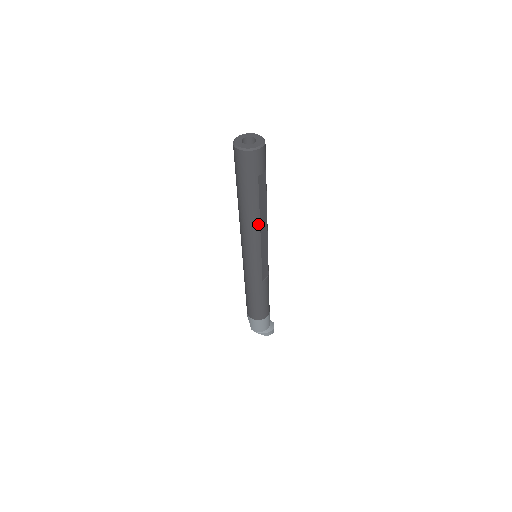
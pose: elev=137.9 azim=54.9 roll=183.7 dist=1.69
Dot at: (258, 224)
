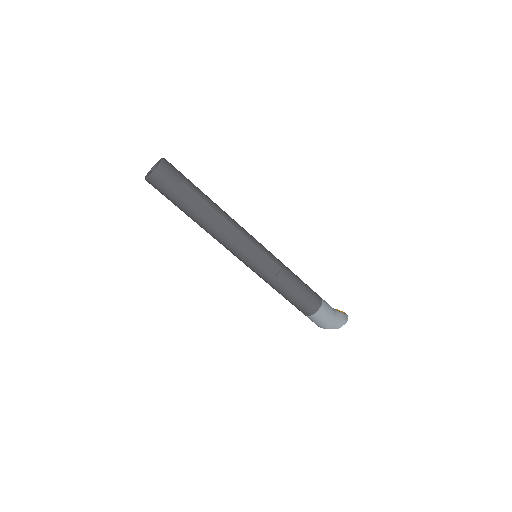
Dot at: (217, 229)
